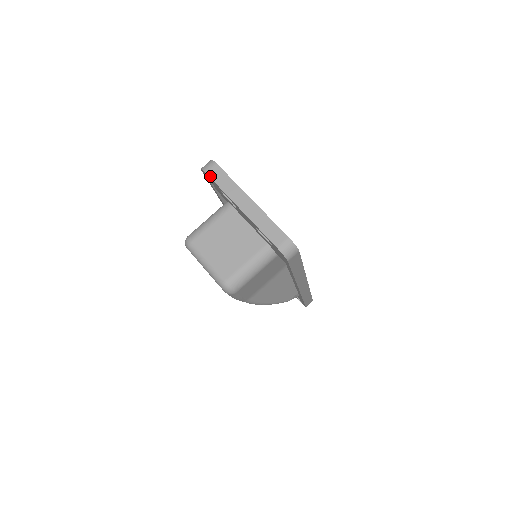
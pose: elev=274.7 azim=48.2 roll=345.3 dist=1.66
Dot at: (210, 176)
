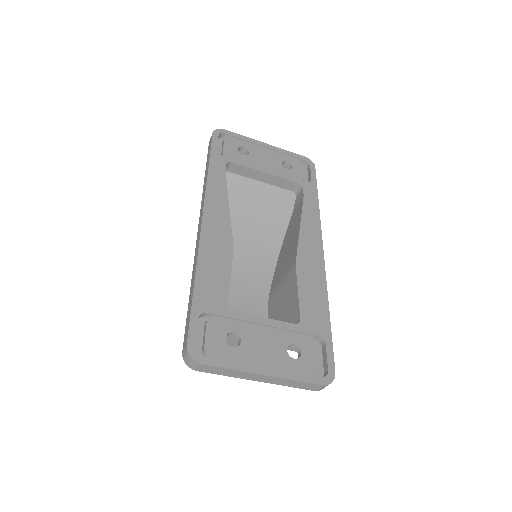
Dot at: occluded
